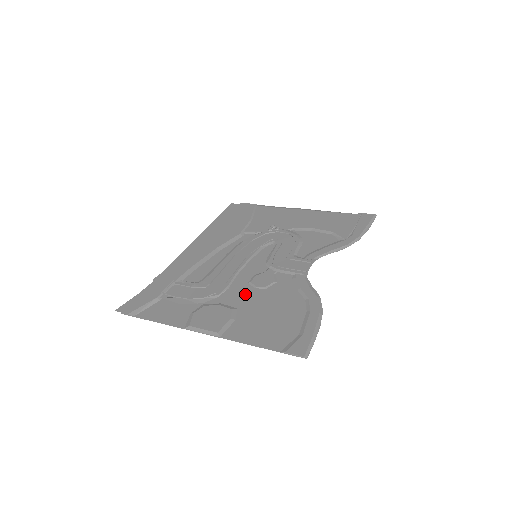
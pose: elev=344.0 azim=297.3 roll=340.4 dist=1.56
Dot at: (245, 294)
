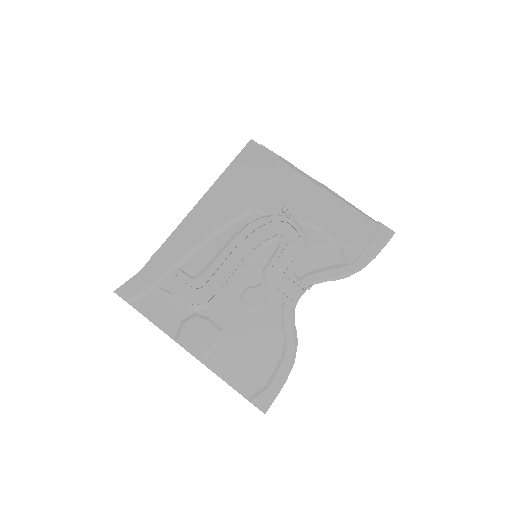
Dot at: (234, 312)
